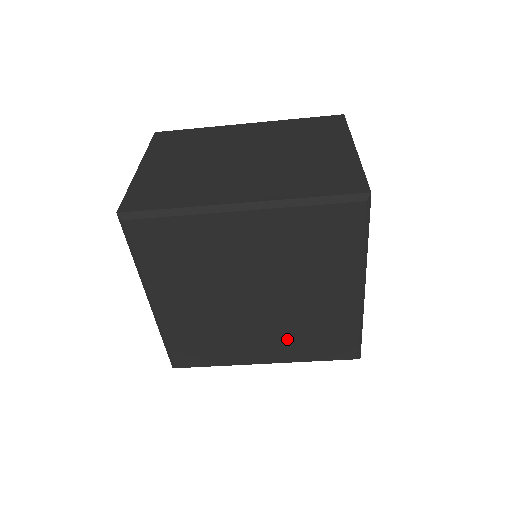
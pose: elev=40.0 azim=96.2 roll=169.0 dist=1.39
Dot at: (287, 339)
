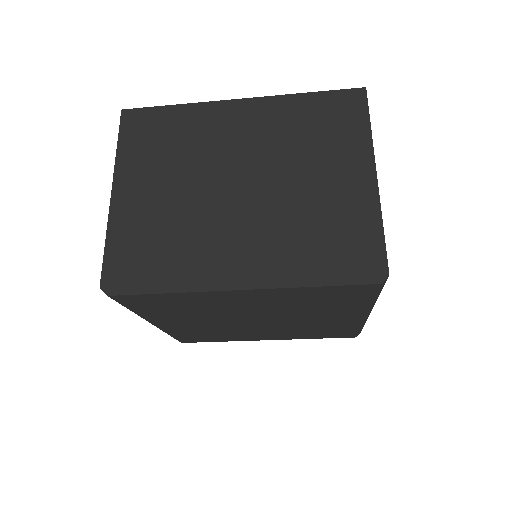
Dot at: (289, 332)
